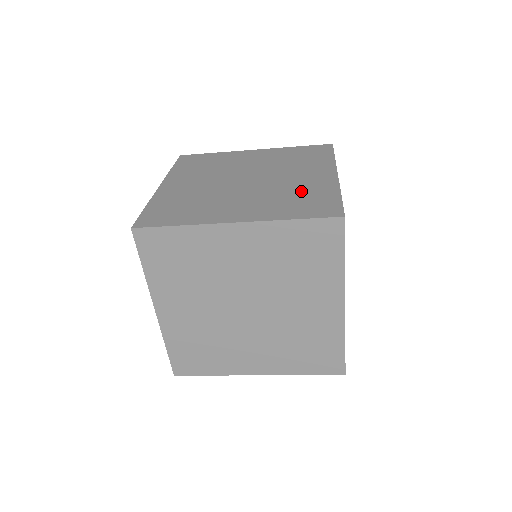
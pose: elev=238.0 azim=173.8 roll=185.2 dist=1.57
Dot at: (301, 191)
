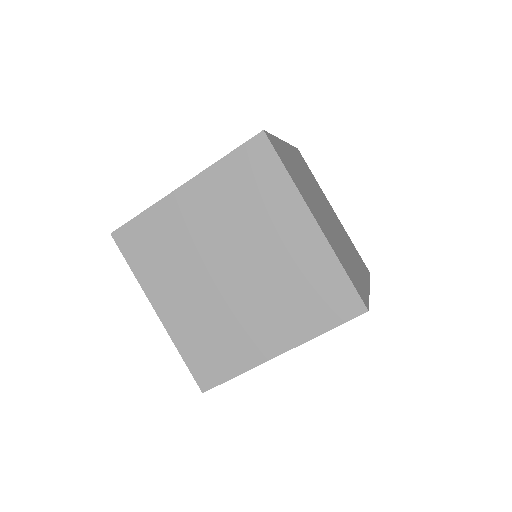
Dot at: occluded
